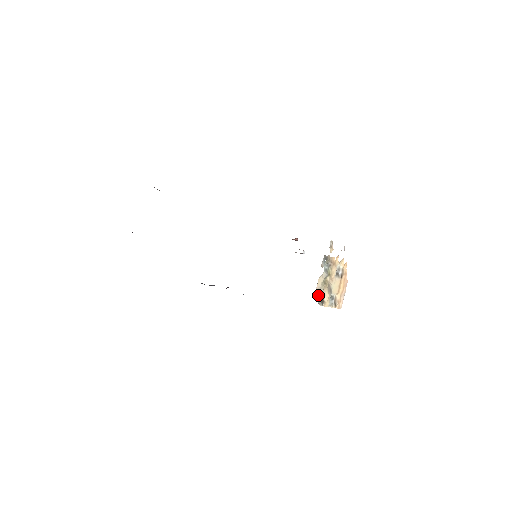
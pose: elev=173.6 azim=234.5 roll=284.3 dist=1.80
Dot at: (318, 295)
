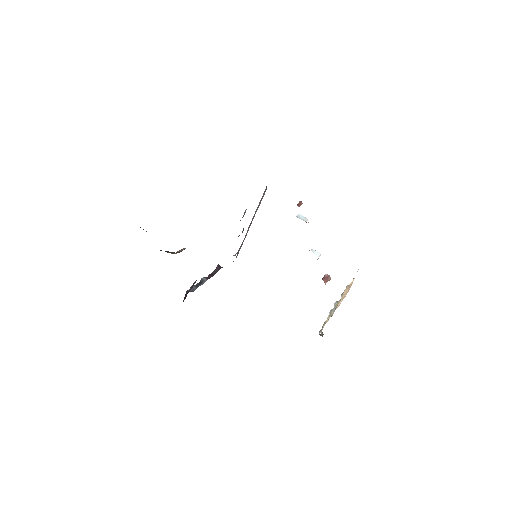
Dot at: (321, 335)
